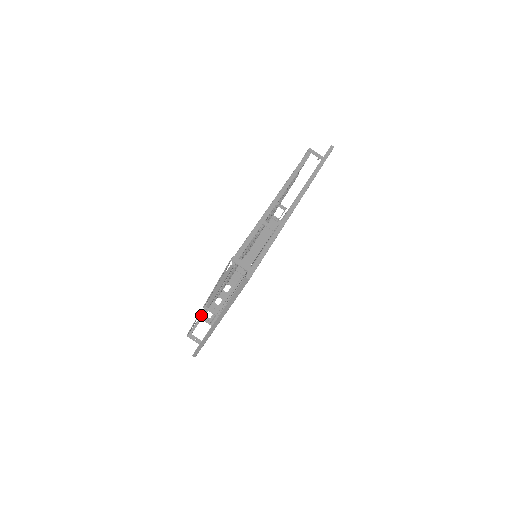
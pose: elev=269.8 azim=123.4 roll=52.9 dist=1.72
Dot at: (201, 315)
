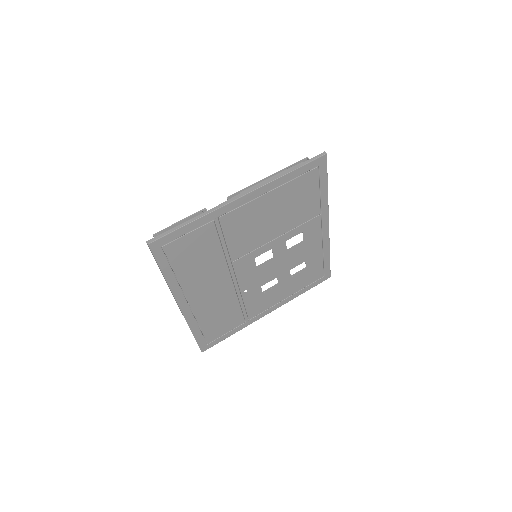
Dot at: occluded
